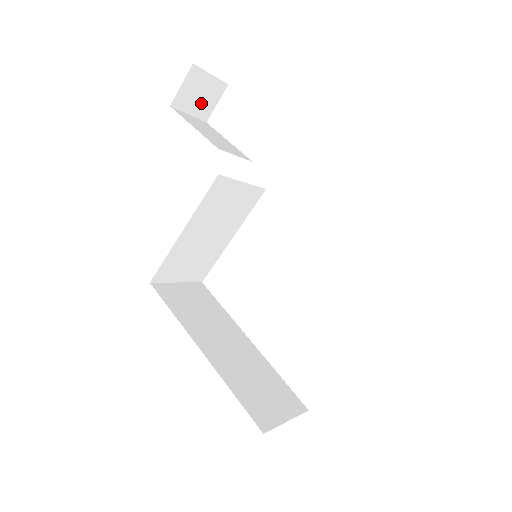
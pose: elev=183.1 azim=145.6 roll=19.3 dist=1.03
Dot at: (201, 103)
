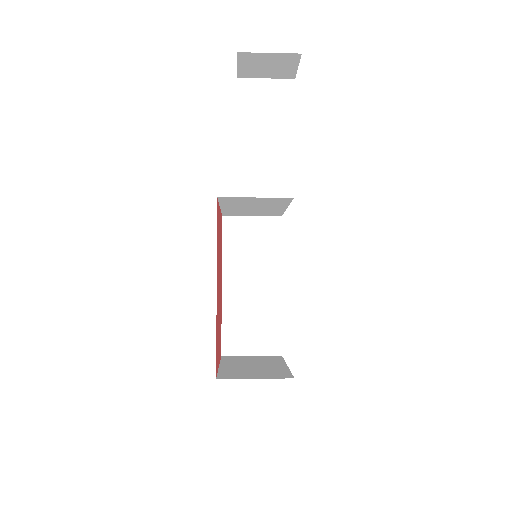
Dot at: (275, 70)
